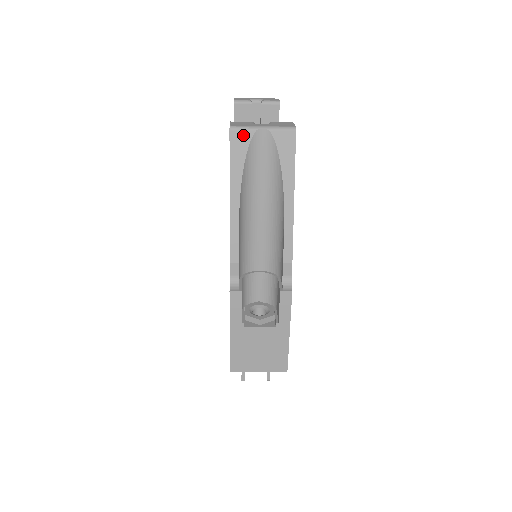
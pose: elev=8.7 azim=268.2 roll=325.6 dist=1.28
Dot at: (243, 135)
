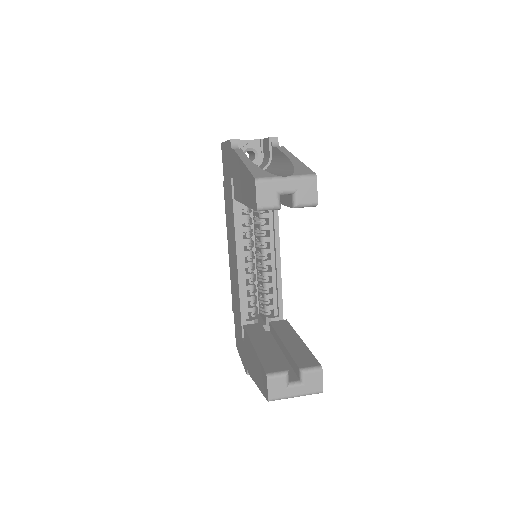
Dot at: (278, 399)
